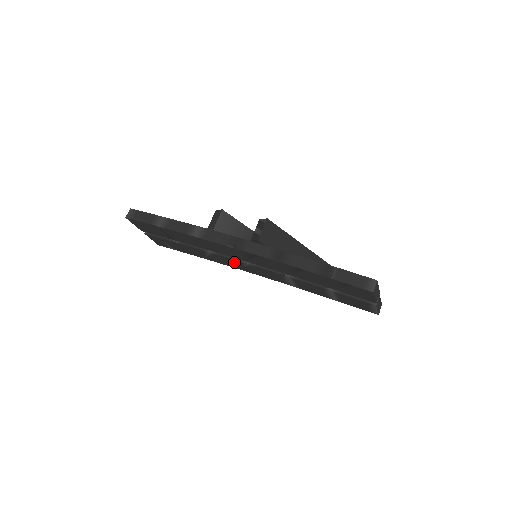
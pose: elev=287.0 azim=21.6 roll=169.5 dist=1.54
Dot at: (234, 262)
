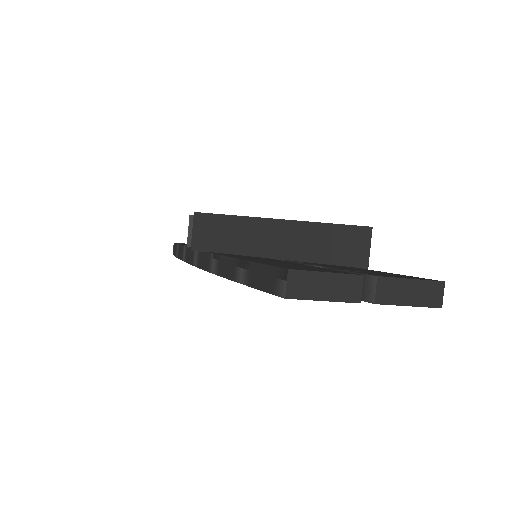
Dot at: occluded
